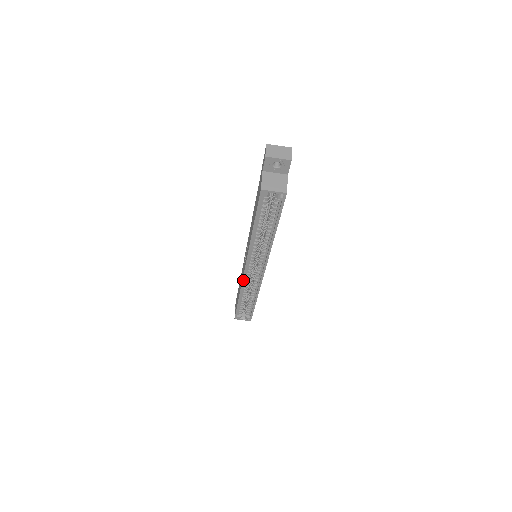
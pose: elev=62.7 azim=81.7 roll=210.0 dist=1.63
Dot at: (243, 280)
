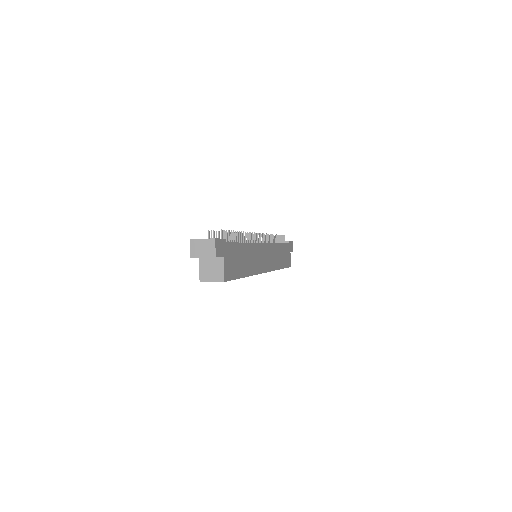
Dot at: occluded
